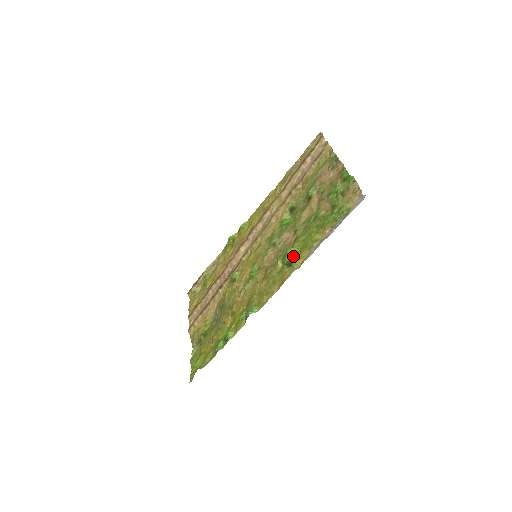
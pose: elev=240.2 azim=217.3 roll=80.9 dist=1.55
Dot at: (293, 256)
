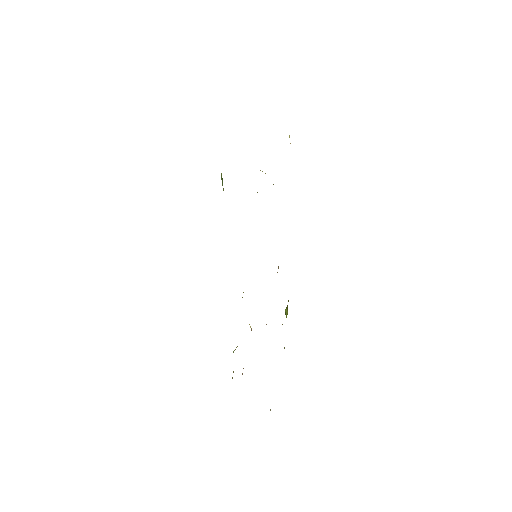
Dot at: occluded
